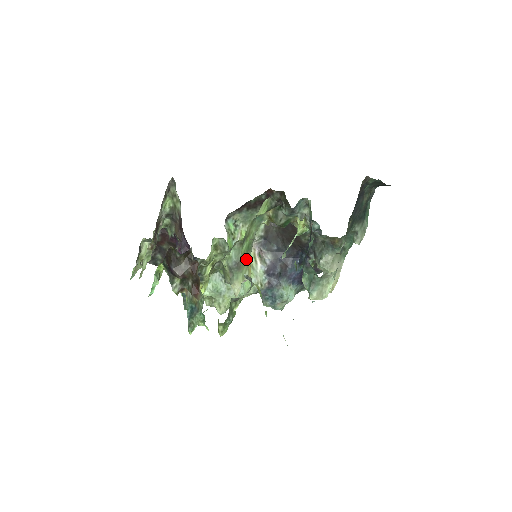
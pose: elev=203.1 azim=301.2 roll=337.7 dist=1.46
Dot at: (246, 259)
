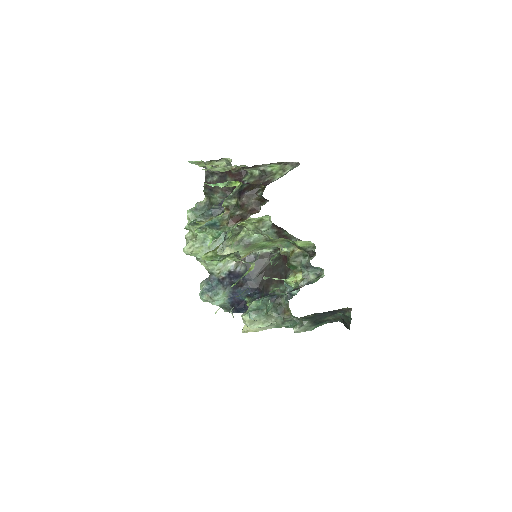
Dot at: (254, 249)
